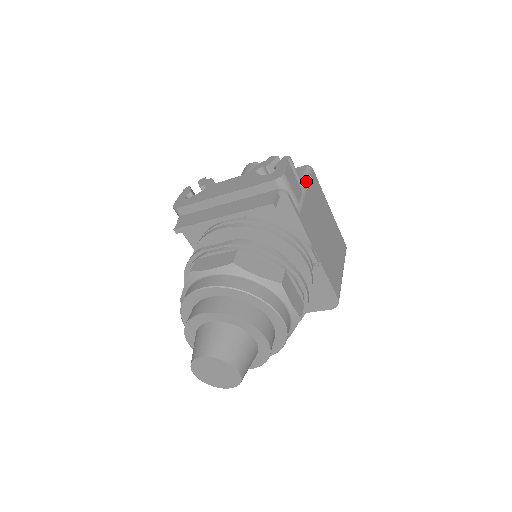
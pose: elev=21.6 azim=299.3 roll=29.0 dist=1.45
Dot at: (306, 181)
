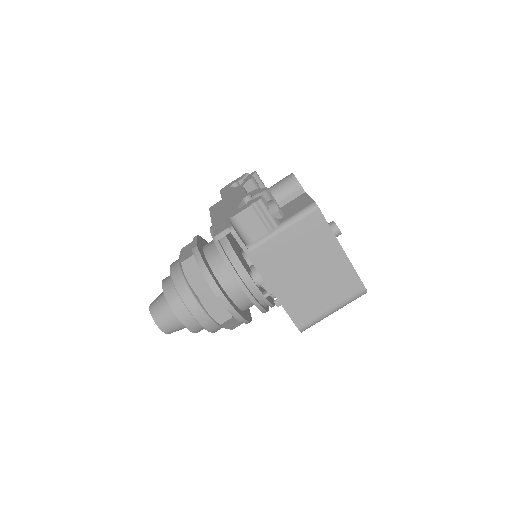
Dot at: (292, 221)
